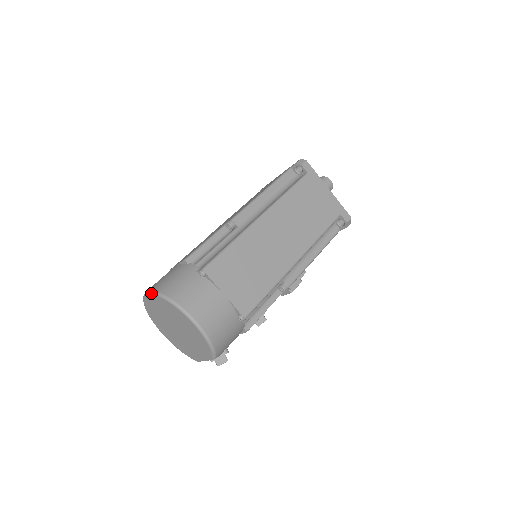
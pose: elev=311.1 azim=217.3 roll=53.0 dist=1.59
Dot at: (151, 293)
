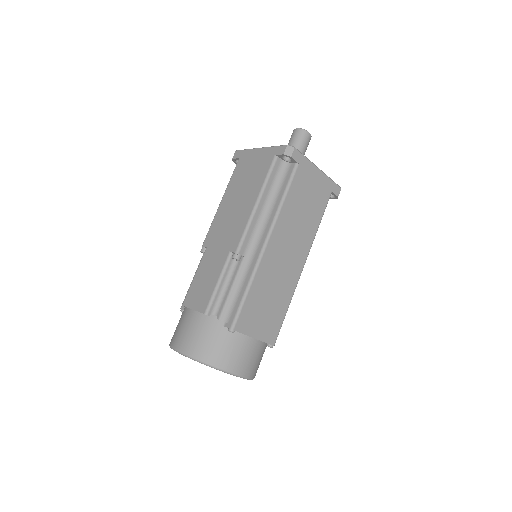
Dot at: (186, 356)
